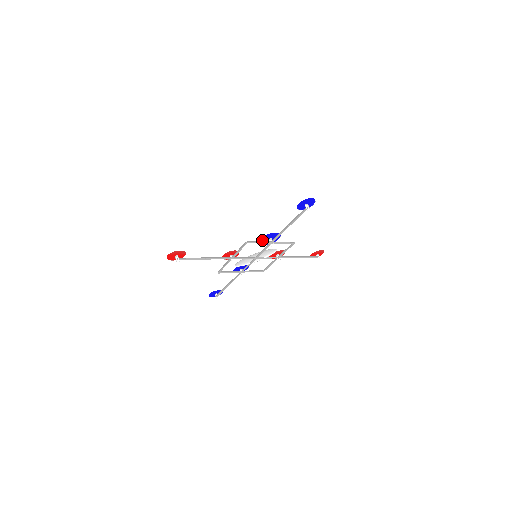
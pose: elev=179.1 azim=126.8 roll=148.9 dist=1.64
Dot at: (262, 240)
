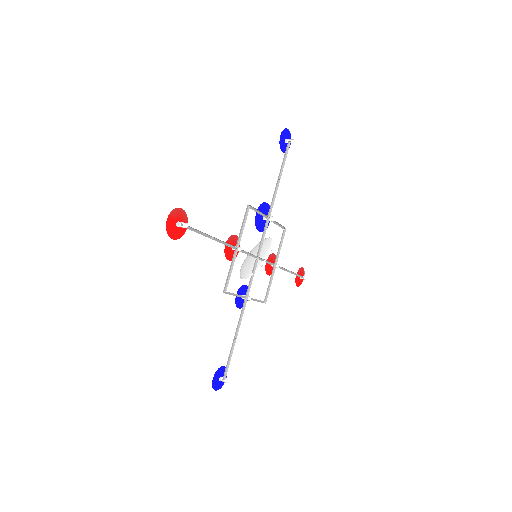
Dot at: (256, 219)
